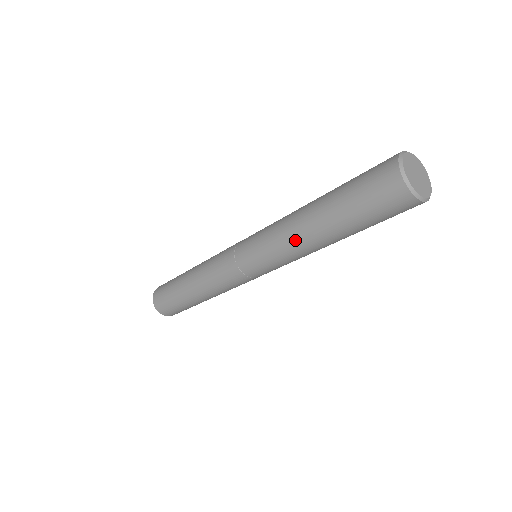
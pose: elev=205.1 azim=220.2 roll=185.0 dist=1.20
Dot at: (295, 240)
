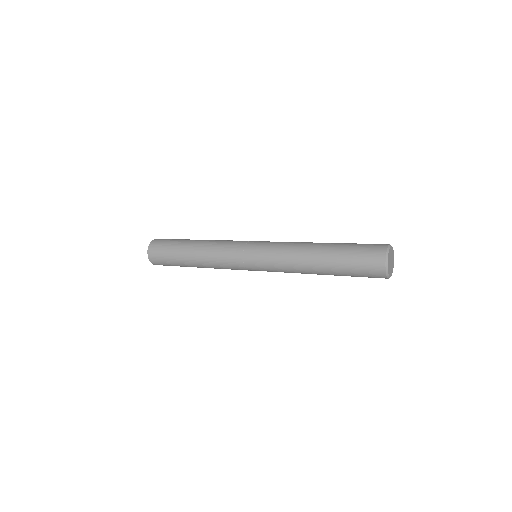
Dot at: occluded
